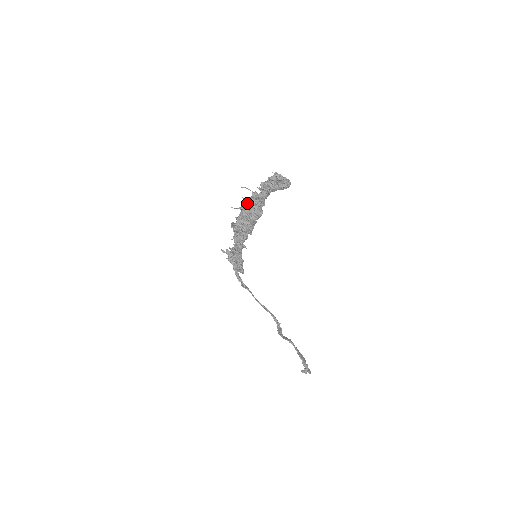
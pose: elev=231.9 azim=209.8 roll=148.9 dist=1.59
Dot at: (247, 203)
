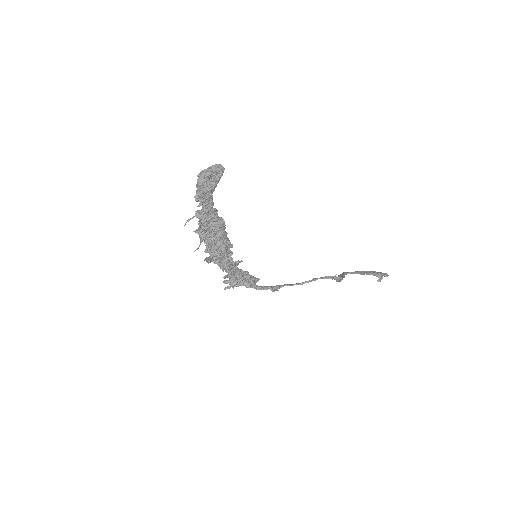
Dot at: (202, 229)
